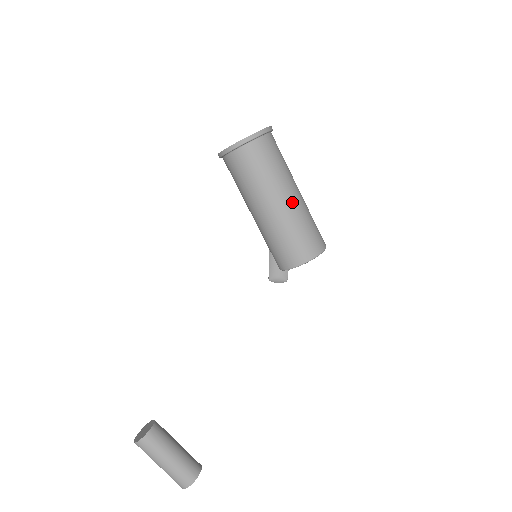
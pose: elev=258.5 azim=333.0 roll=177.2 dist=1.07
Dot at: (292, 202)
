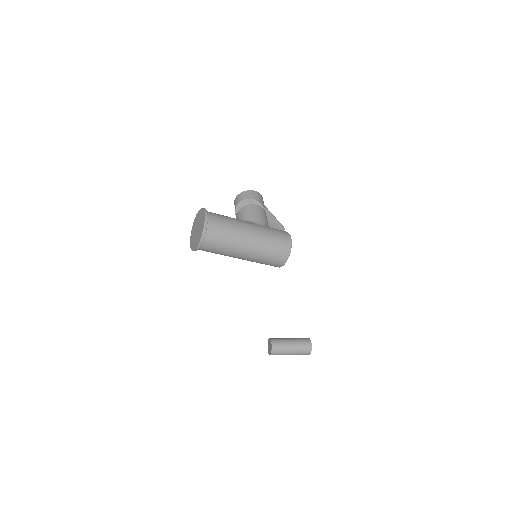
Dot at: (253, 245)
